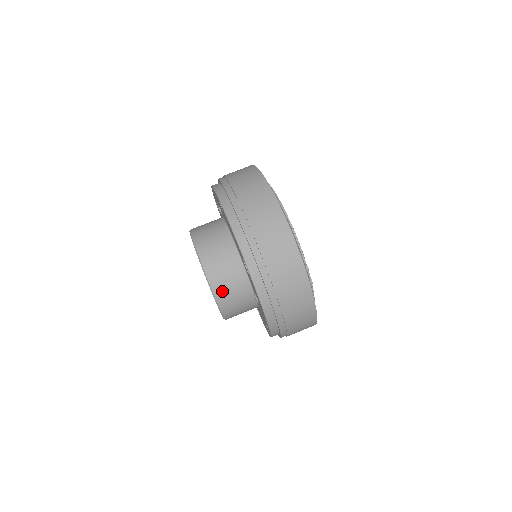
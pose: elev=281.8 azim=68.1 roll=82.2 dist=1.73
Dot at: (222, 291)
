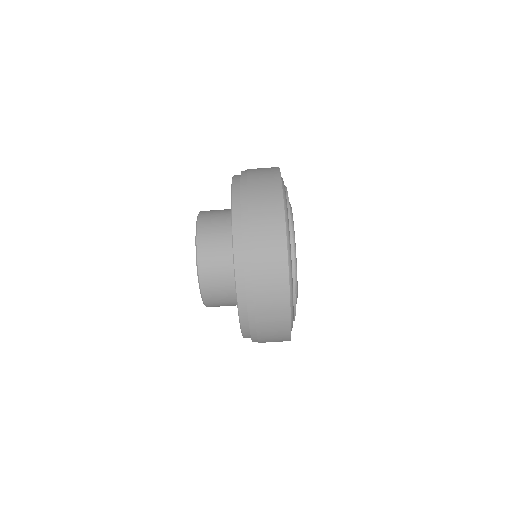
Dot at: occluded
